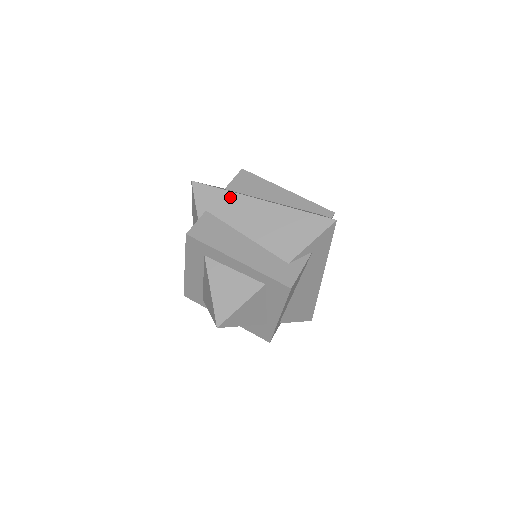
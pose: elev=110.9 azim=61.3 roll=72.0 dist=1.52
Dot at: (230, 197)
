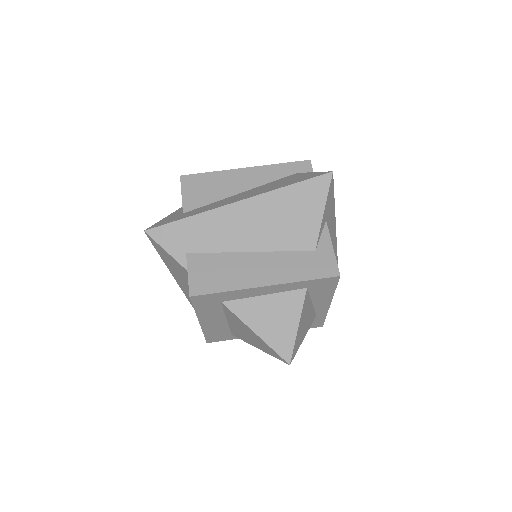
Dot at: (202, 221)
